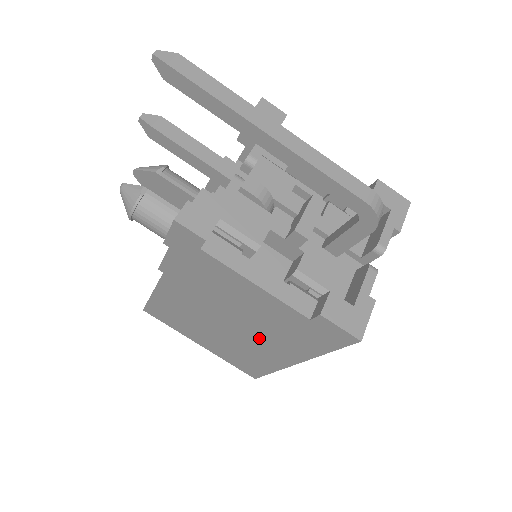
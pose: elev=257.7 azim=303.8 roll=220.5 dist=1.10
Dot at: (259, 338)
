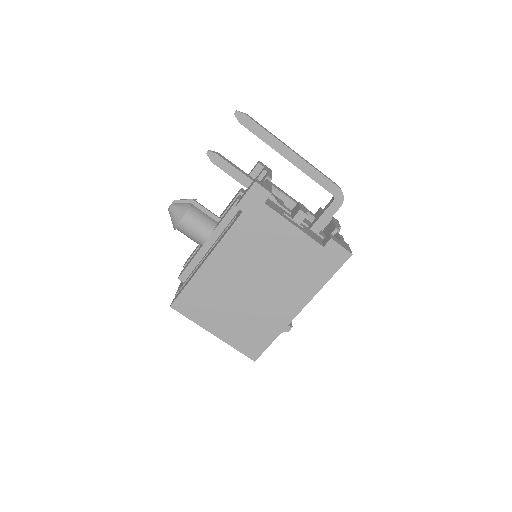
Dot at: (278, 290)
